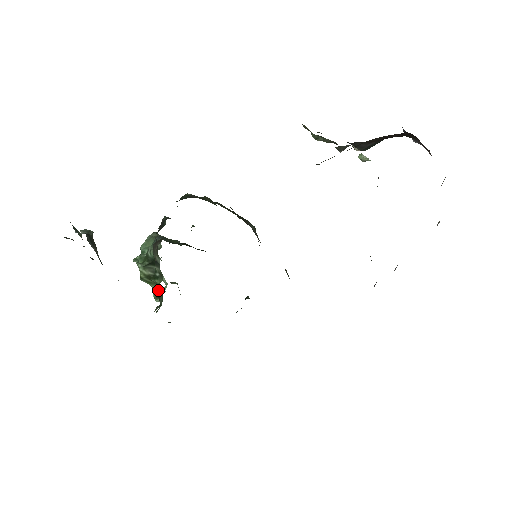
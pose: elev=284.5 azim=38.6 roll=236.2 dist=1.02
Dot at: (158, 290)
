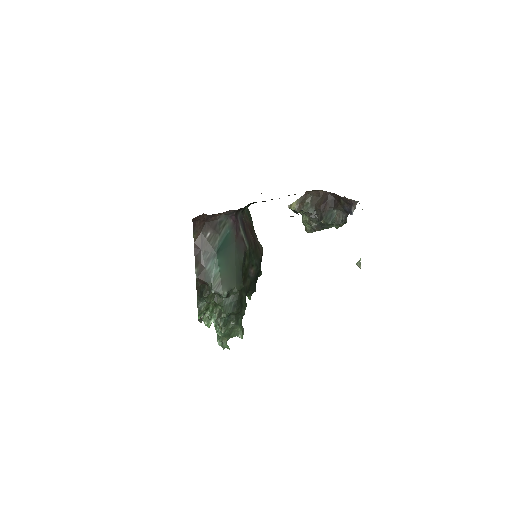
Dot at: occluded
